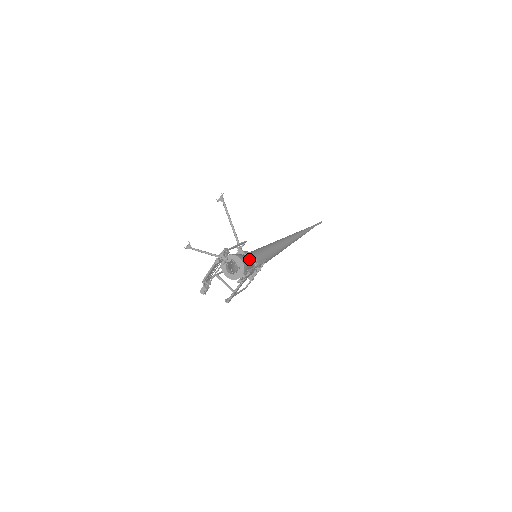
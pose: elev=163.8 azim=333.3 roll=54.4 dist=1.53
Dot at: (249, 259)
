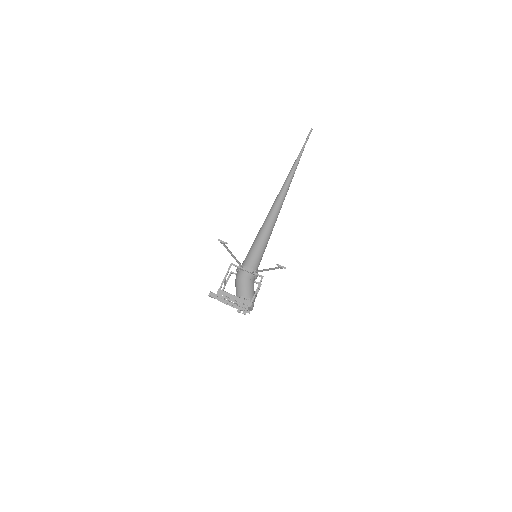
Dot at: (255, 296)
